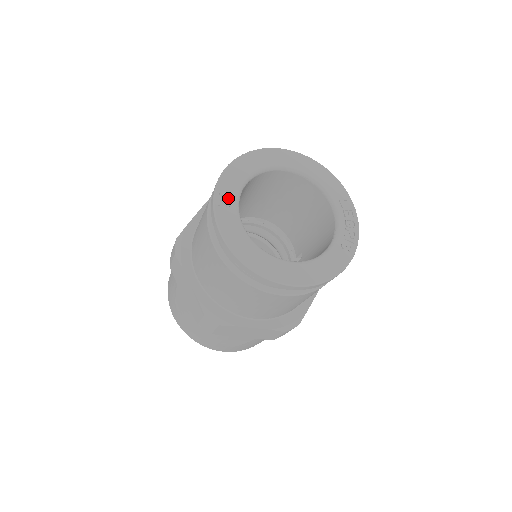
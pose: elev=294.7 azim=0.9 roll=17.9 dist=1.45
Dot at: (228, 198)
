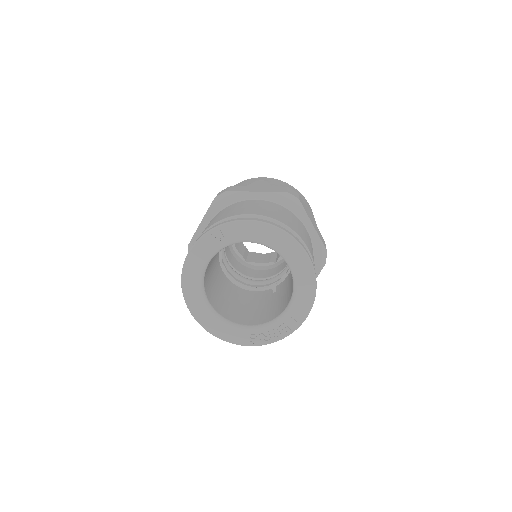
Dot at: (222, 238)
